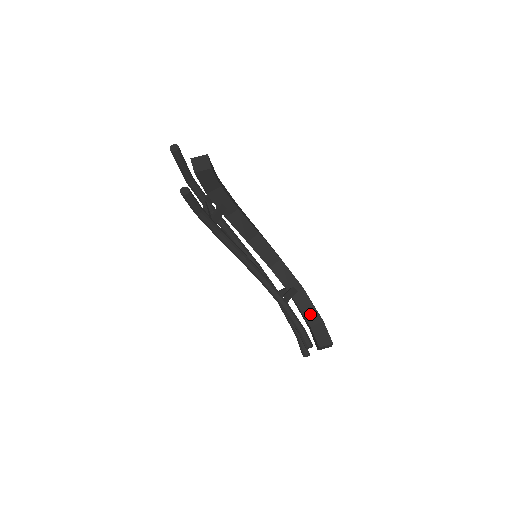
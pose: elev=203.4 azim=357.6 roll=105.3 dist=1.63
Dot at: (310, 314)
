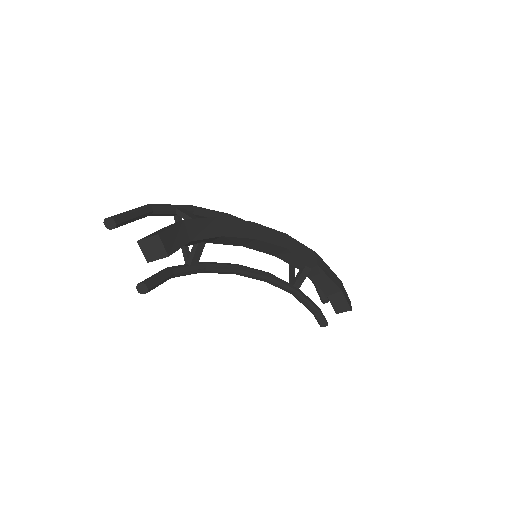
Dot at: (326, 286)
